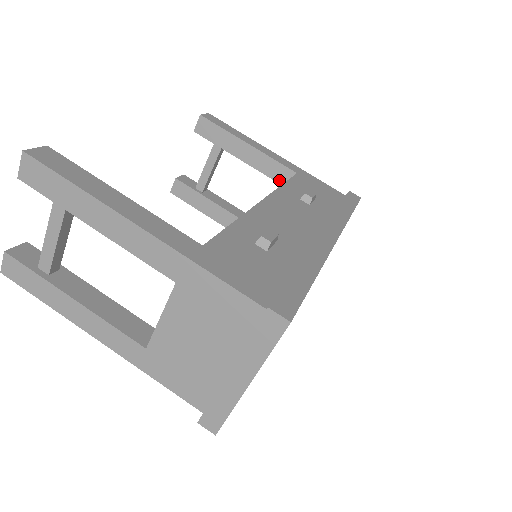
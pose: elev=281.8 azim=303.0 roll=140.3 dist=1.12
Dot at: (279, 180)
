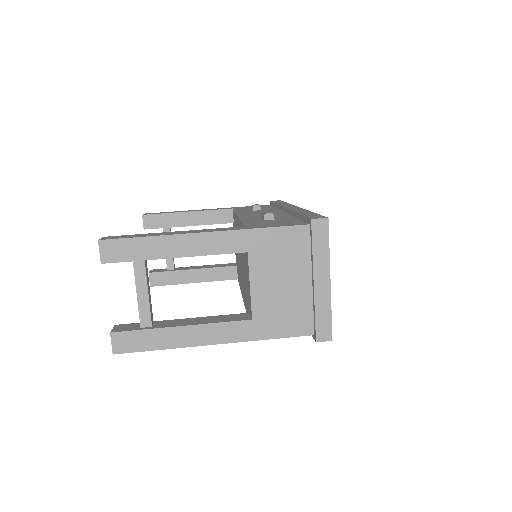
Dot at: (224, 221)
